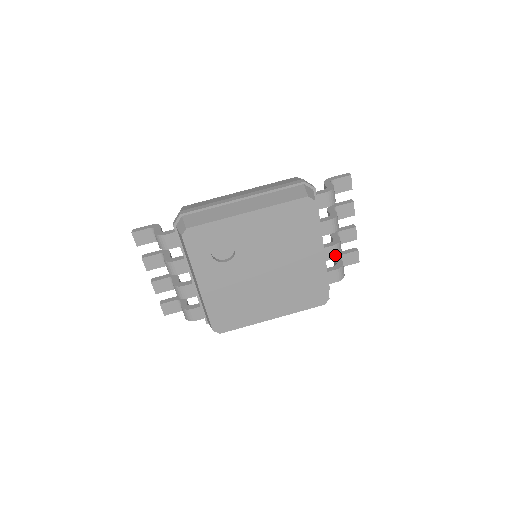
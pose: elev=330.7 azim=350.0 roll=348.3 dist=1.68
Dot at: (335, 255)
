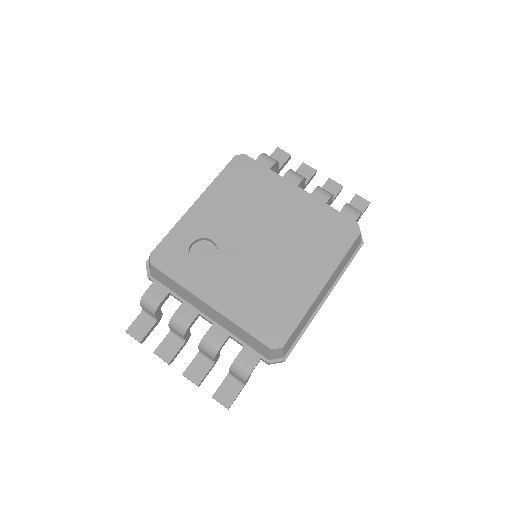
Dot at: (326, 197)
